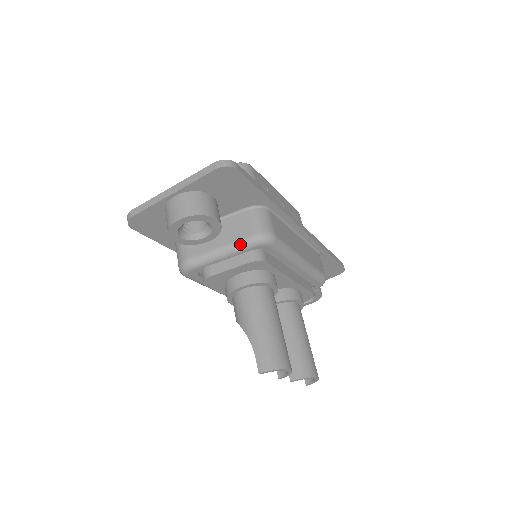
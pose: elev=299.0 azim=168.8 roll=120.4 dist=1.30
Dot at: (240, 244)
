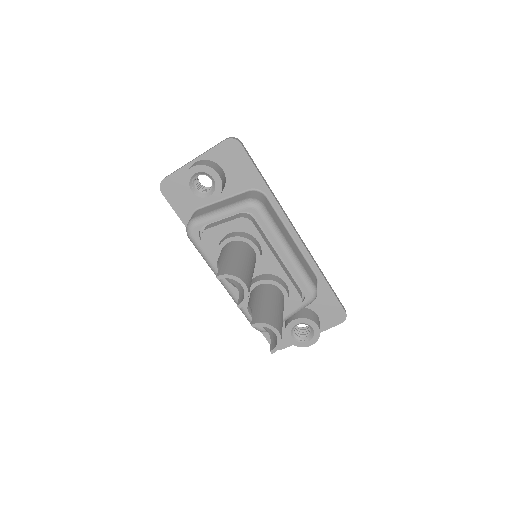
Dot at: (234, 205)
